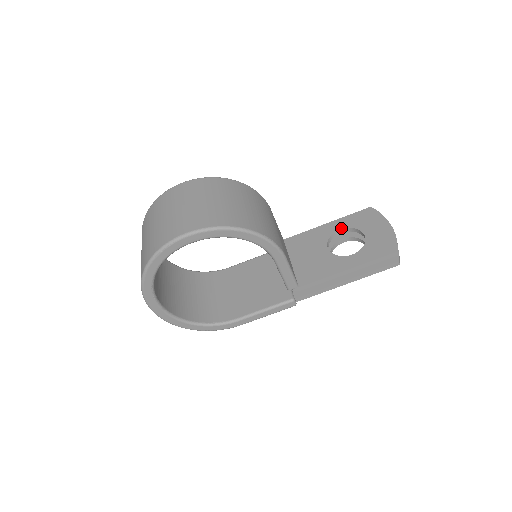
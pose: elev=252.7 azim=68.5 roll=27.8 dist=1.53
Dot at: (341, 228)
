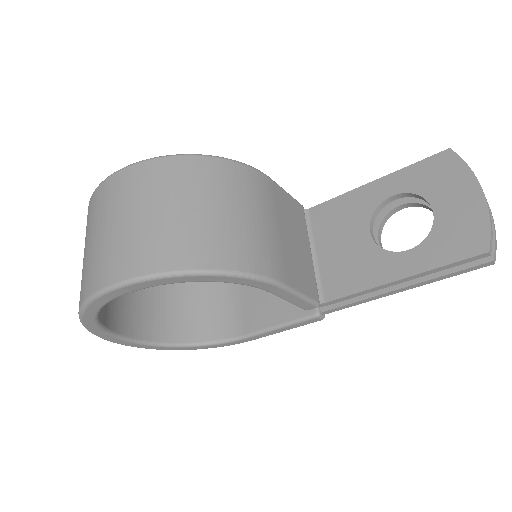
Dot at: (394, 193)
